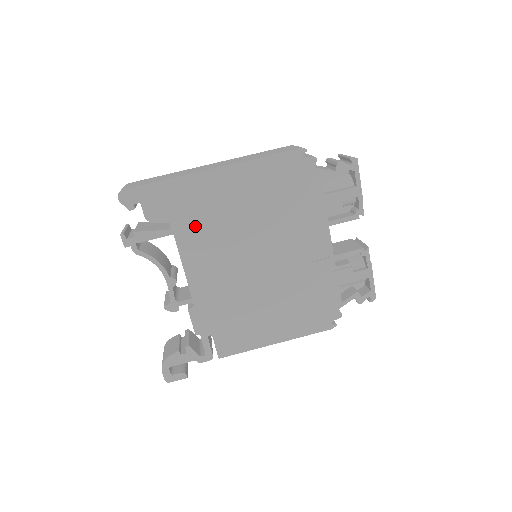
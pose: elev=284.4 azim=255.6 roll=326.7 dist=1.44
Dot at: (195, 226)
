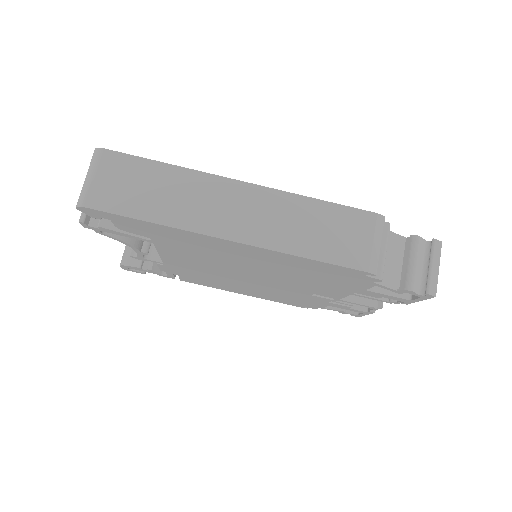
Dot at: (184, 249)
